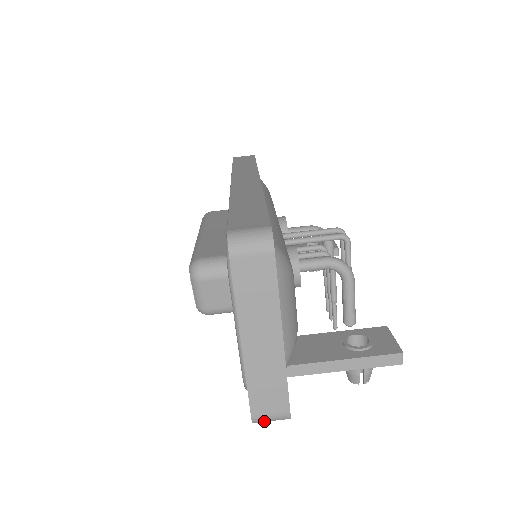
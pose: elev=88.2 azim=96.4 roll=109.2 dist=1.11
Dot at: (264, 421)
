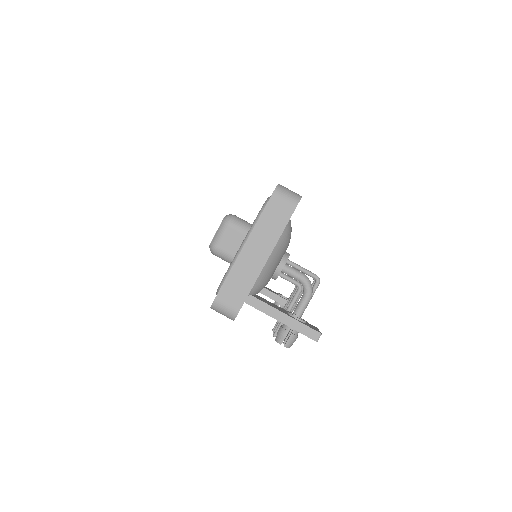
Dot at: (219, 309)
